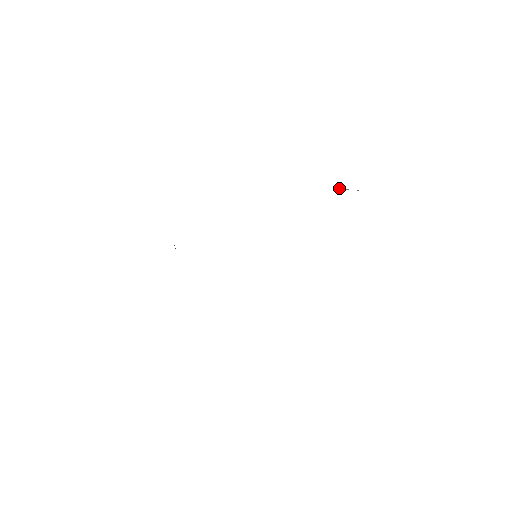
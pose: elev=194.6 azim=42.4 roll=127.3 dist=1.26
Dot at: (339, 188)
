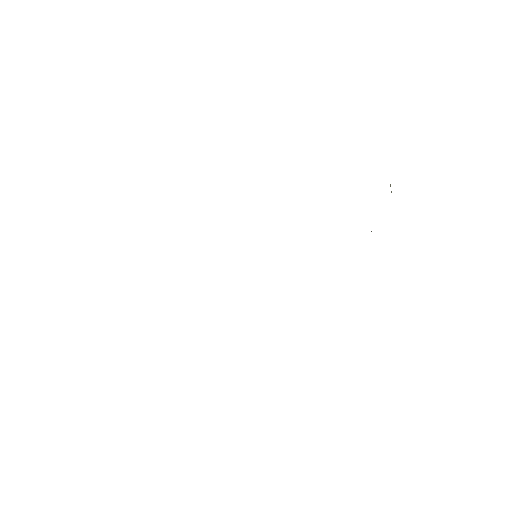
Dot at: occluded
